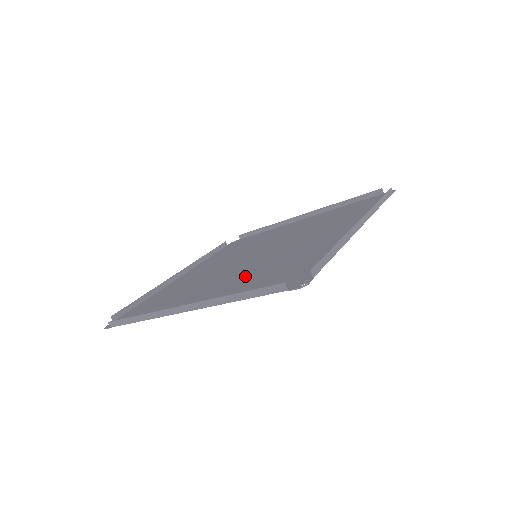
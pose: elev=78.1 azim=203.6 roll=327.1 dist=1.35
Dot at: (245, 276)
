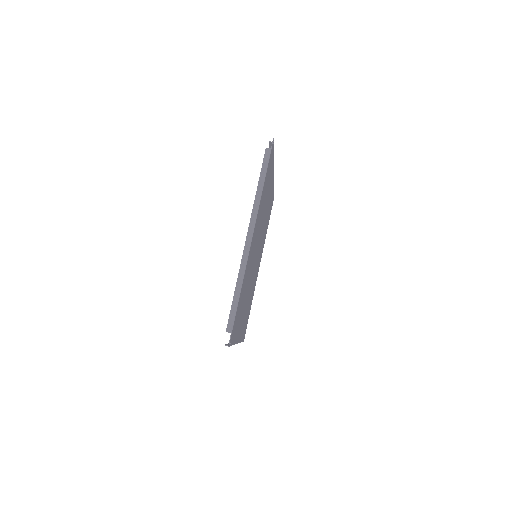
Dot at: occluded
